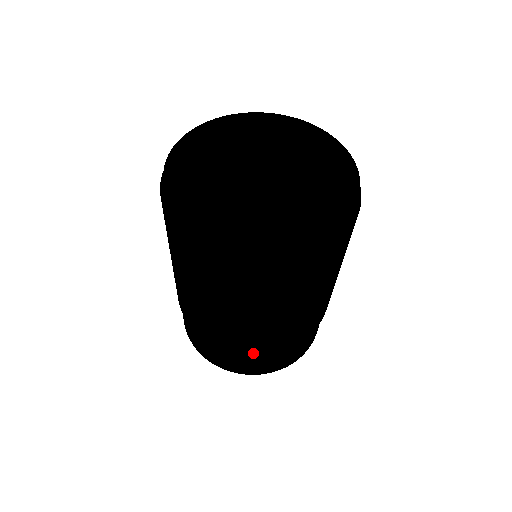
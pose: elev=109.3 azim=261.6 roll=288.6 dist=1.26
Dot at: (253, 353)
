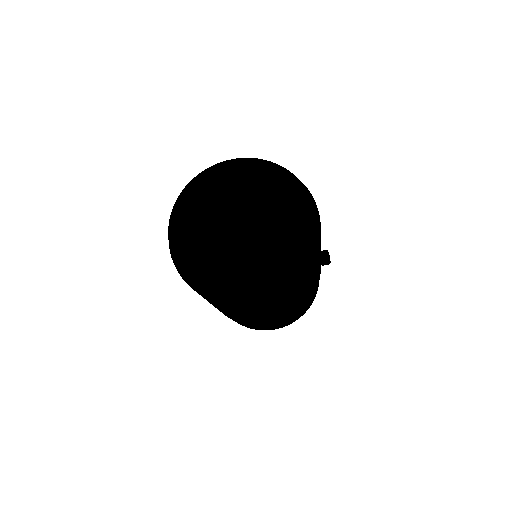
Dot at: (248, 325)
